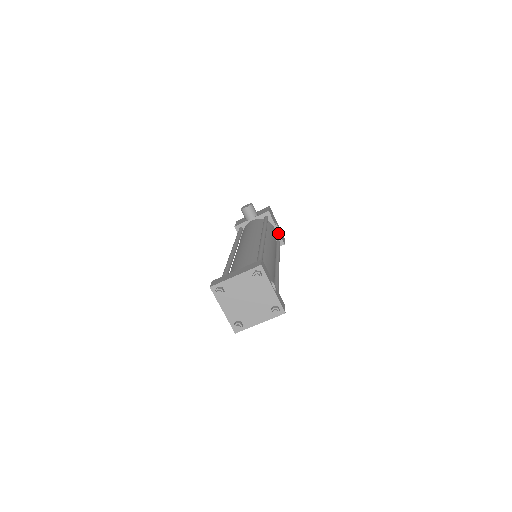
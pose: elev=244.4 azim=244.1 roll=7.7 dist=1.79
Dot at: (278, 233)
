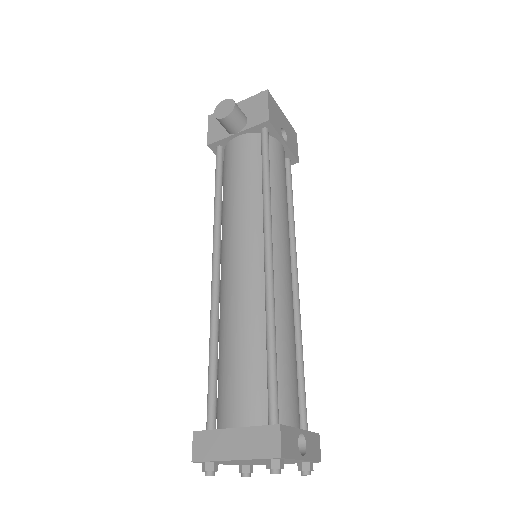
Dot at: (287, 149)
